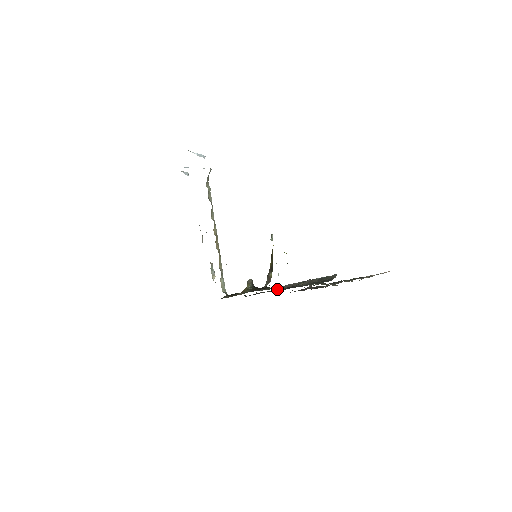
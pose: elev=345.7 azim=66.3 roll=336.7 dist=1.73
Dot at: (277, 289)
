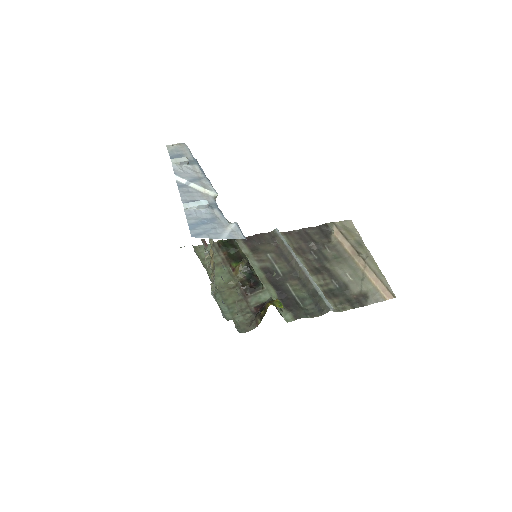
Dot at: (277, 240)
